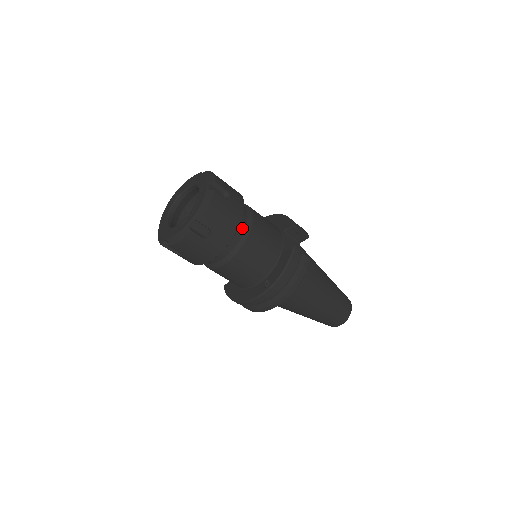
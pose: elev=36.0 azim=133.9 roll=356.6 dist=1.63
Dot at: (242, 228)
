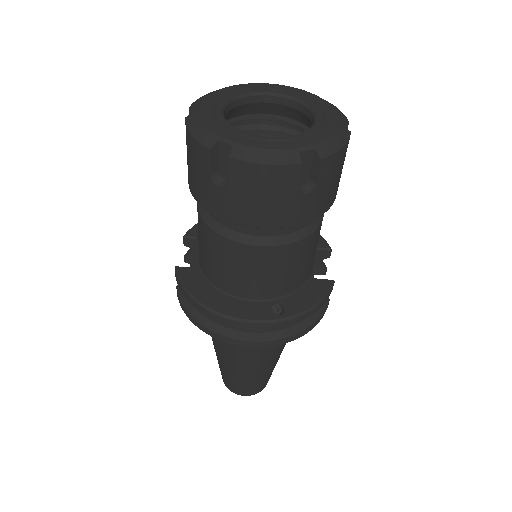
Dot at: occluded
